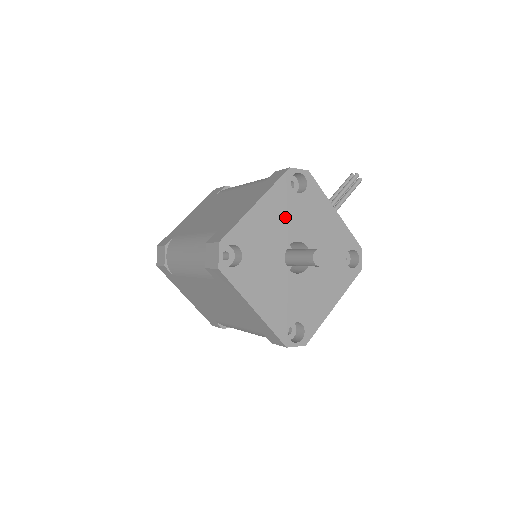
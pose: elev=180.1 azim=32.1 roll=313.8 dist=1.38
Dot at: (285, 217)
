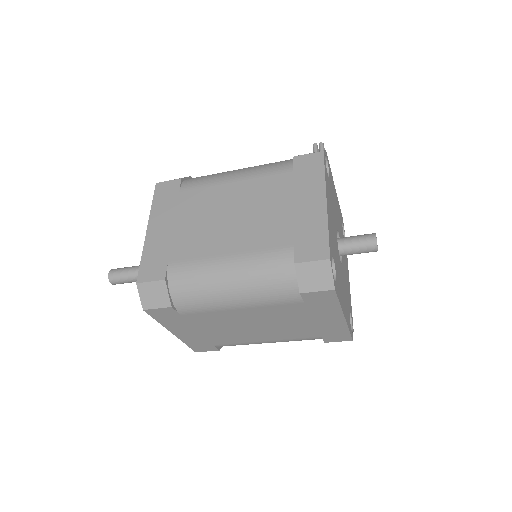
Dot at: (332, 208)
